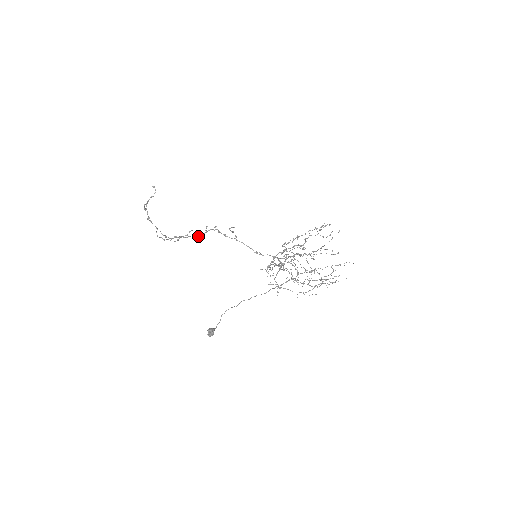
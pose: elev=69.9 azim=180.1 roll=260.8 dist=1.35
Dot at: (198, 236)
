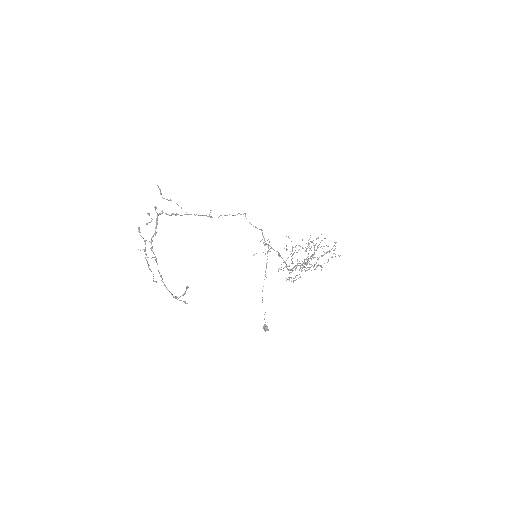
Dot at: (155, 234)
